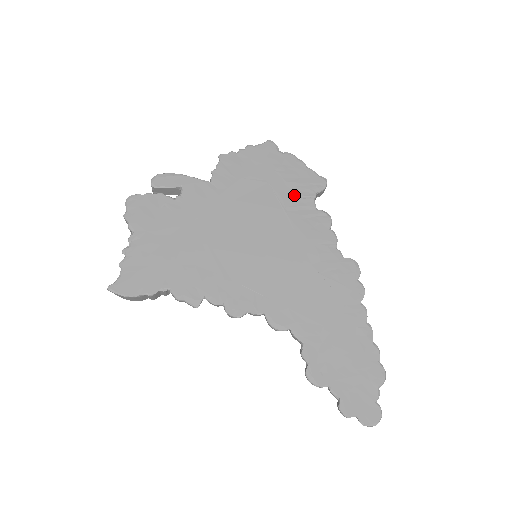
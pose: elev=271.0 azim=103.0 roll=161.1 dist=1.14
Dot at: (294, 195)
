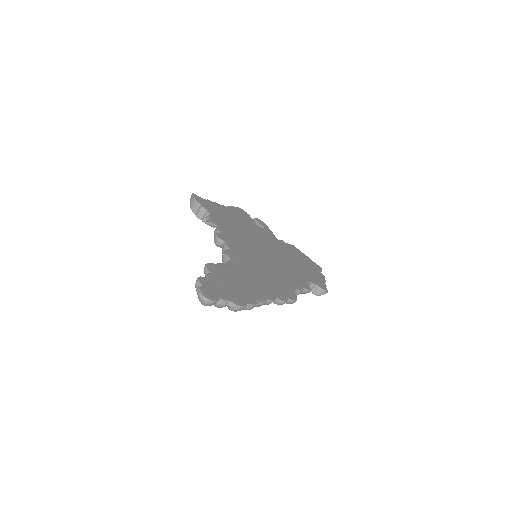
Dot at: (305, 273)
